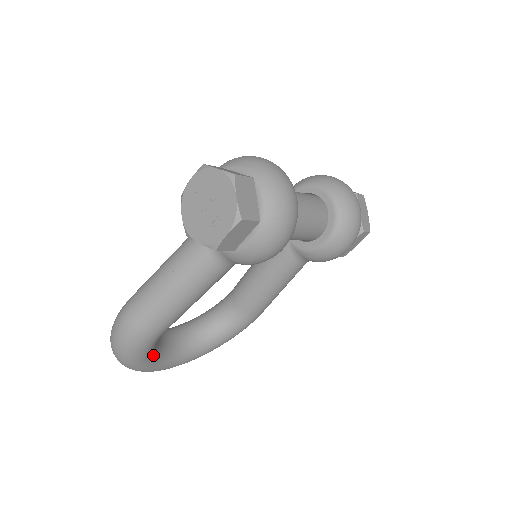
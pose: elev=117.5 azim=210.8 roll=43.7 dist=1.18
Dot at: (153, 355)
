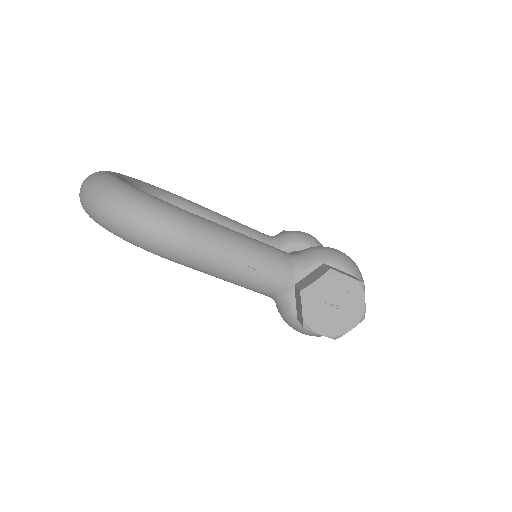
Dot at: occluded
